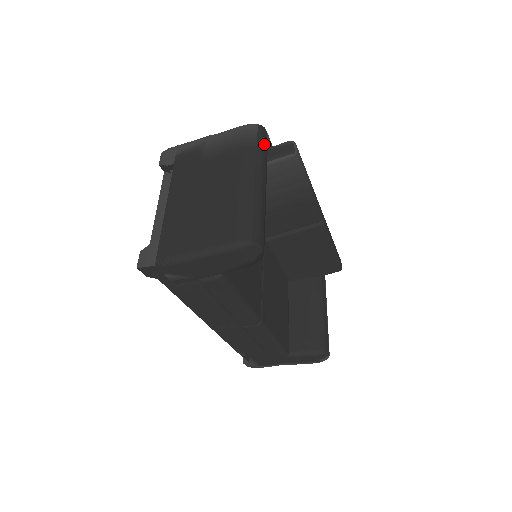
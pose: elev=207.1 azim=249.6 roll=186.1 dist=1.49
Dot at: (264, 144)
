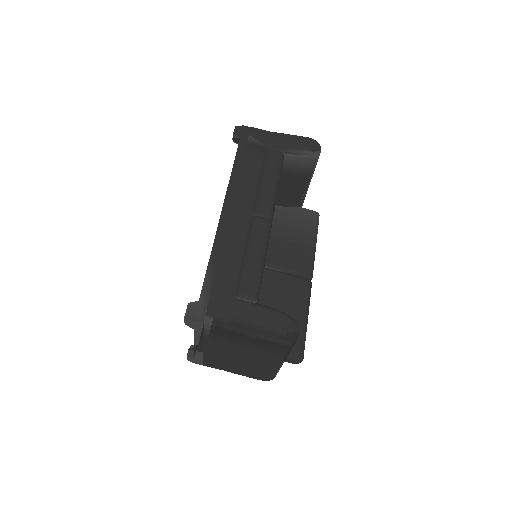
Dot at: occluded
